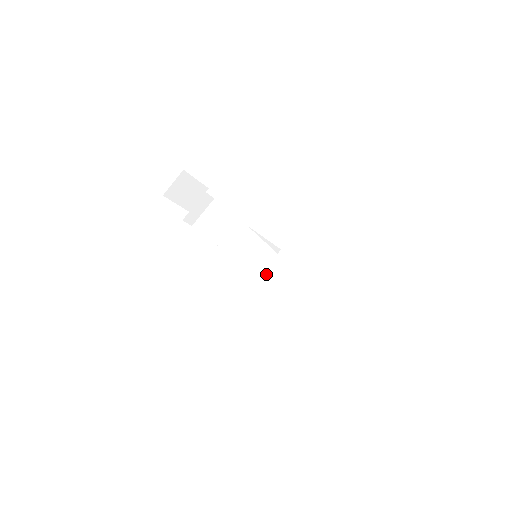
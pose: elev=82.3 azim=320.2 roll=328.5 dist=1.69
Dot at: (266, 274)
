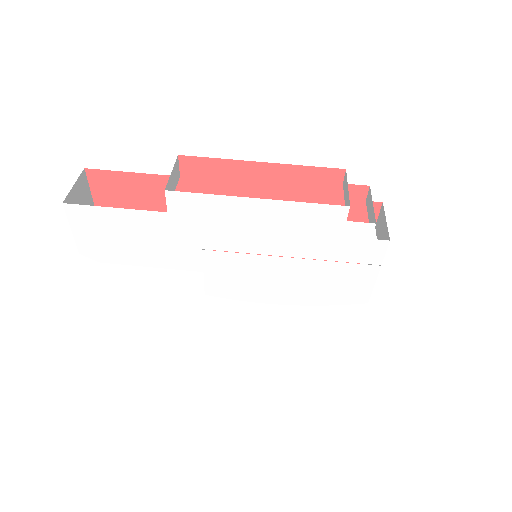
Dot at: occluded
